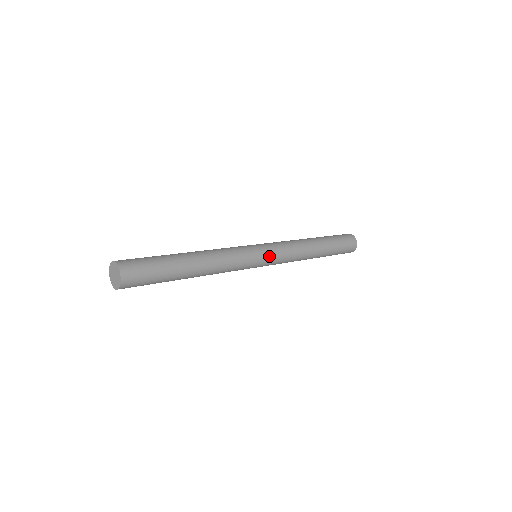
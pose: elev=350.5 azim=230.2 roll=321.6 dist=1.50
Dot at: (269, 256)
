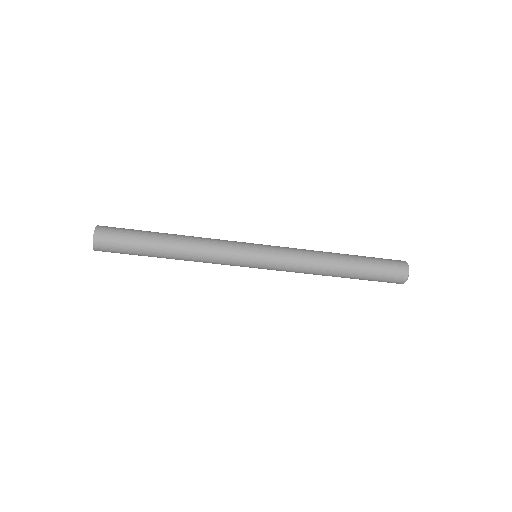
Dot at: (266, 249)
